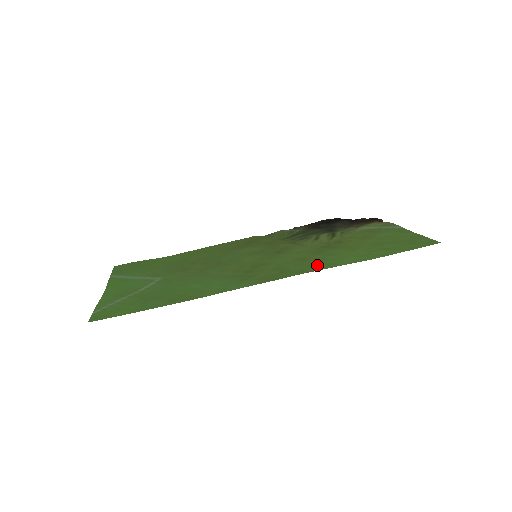
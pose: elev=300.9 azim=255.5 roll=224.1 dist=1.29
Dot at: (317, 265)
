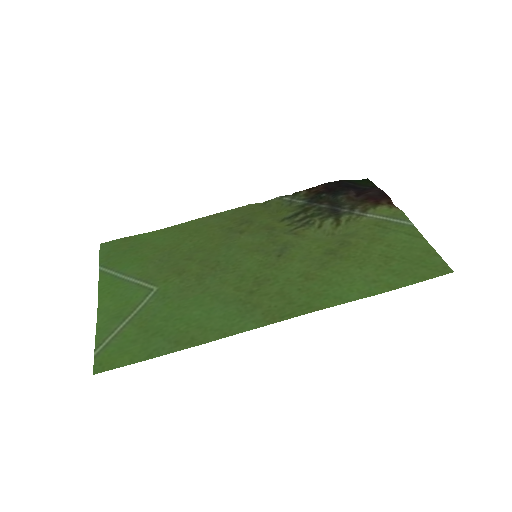
Dot at: (324, 295)
